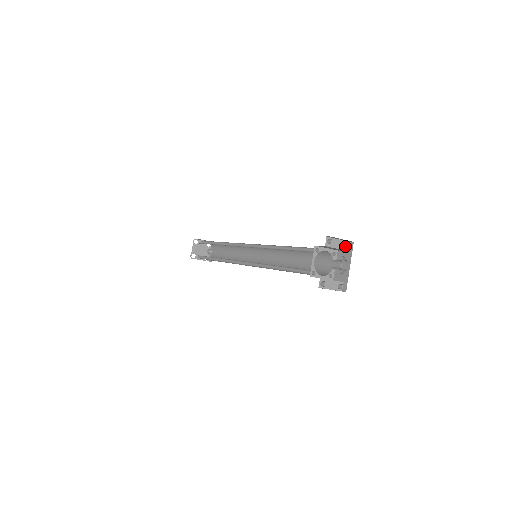
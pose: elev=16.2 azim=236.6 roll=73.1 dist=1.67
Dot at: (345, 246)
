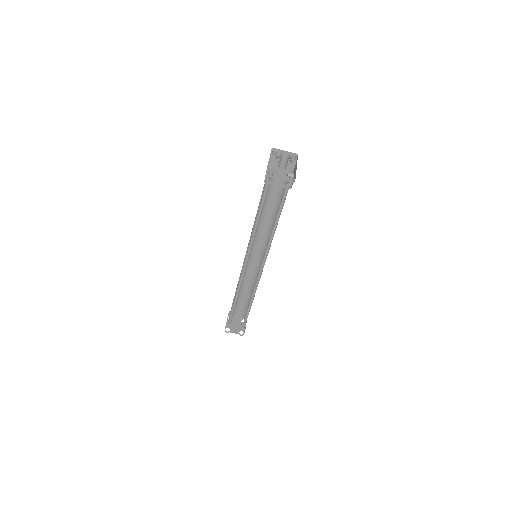
Dot at: (291, 158)
